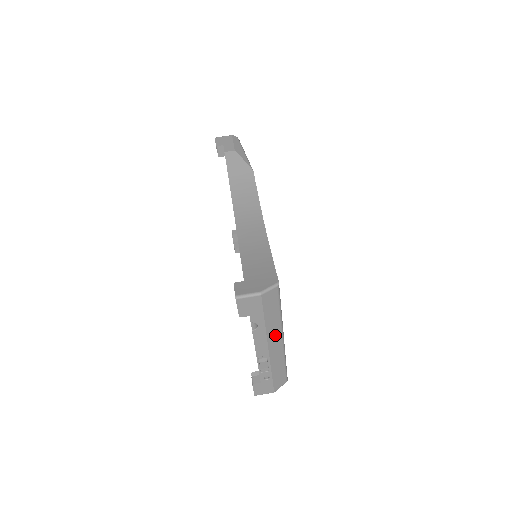
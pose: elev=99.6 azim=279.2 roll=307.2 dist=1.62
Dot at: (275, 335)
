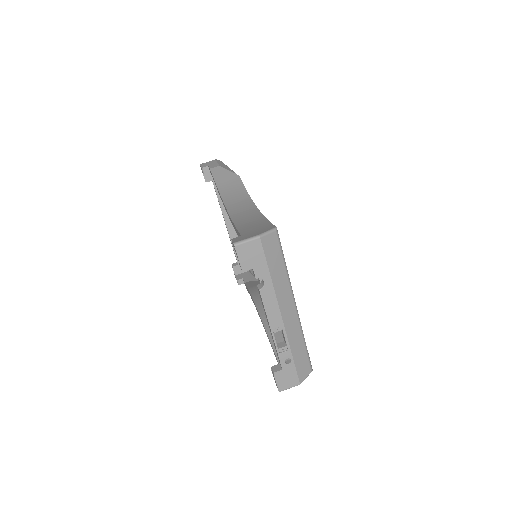
Dot at: (285, 298)
